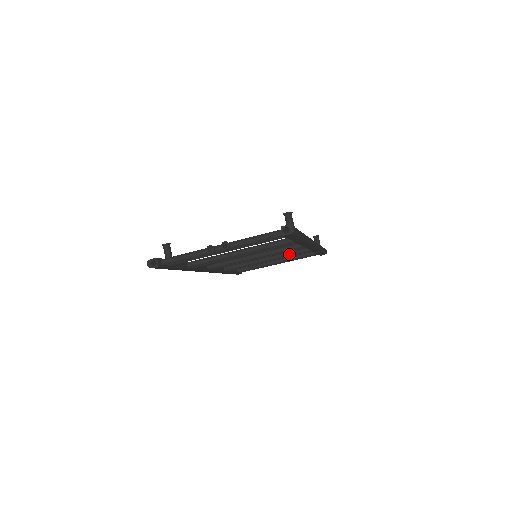
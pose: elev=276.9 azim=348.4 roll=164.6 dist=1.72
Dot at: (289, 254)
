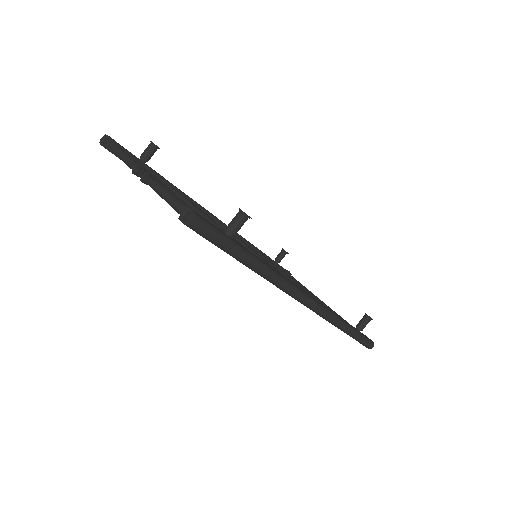
Dot at: occluded
